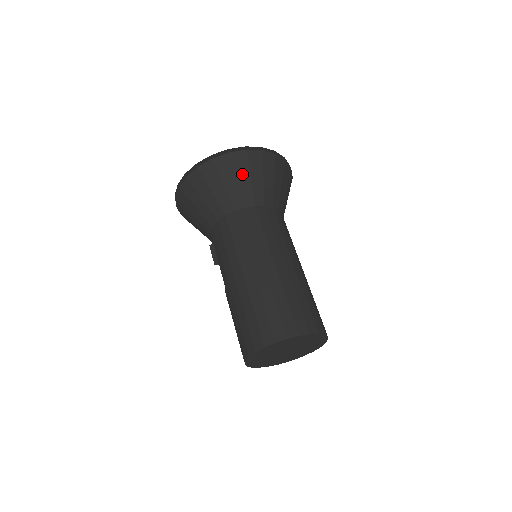
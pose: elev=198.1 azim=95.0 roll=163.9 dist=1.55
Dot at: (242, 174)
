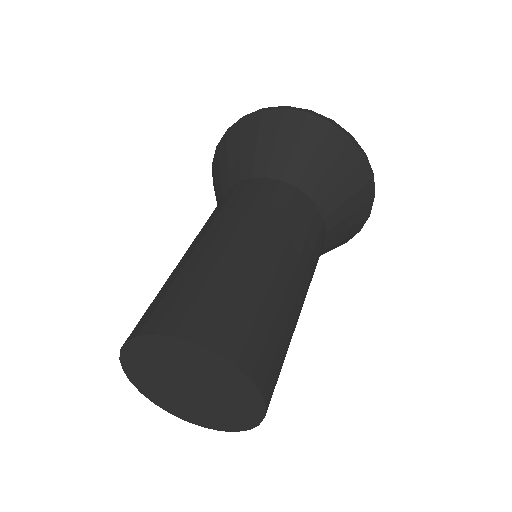
Dot at: (248, 141)
